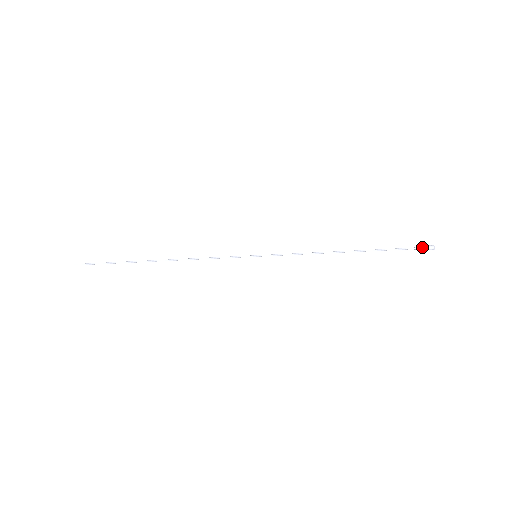
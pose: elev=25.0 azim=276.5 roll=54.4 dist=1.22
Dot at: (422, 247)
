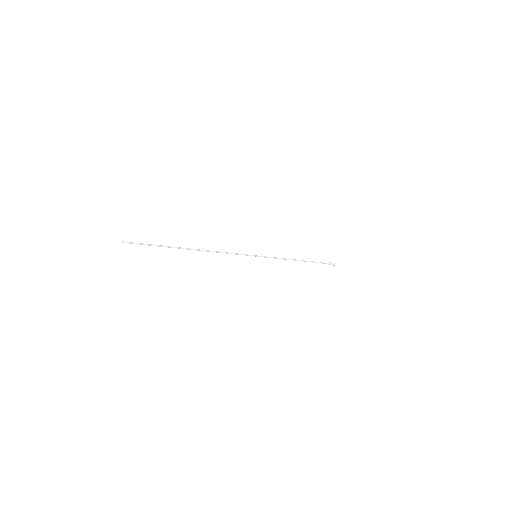
Dot at: (332, 264)
